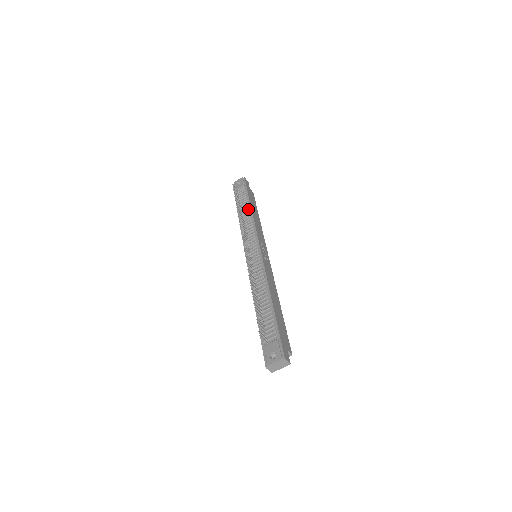
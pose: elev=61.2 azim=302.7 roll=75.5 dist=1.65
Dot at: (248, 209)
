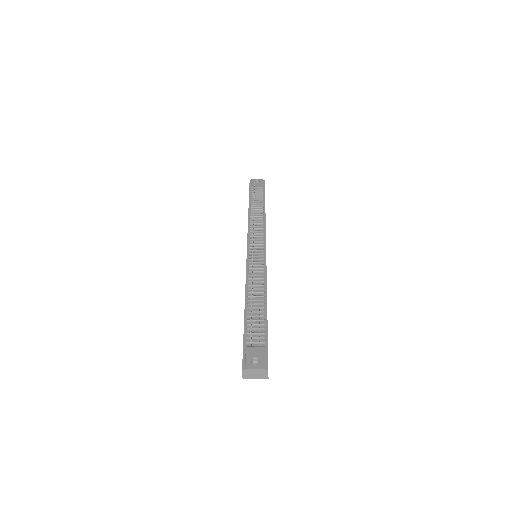
Dot at: (262, 209)
